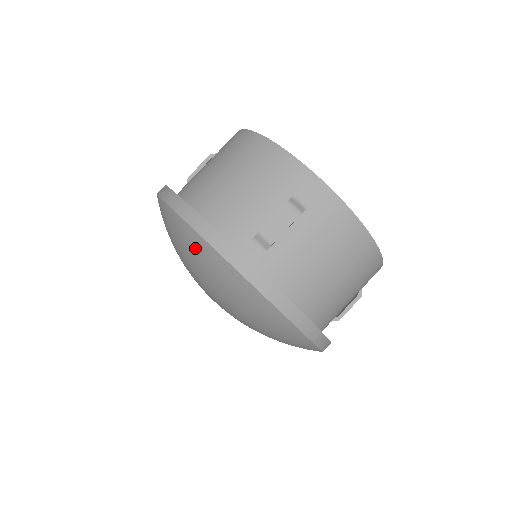
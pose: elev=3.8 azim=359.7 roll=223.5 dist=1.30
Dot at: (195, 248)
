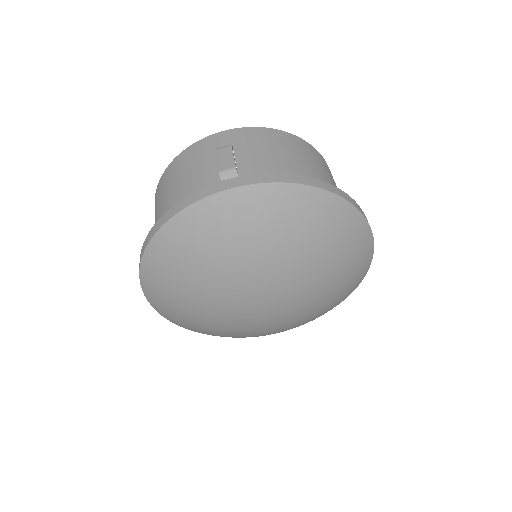
Dot at: (194, 229)
